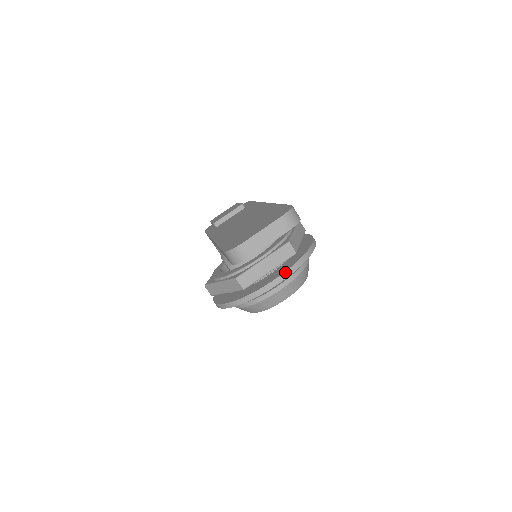
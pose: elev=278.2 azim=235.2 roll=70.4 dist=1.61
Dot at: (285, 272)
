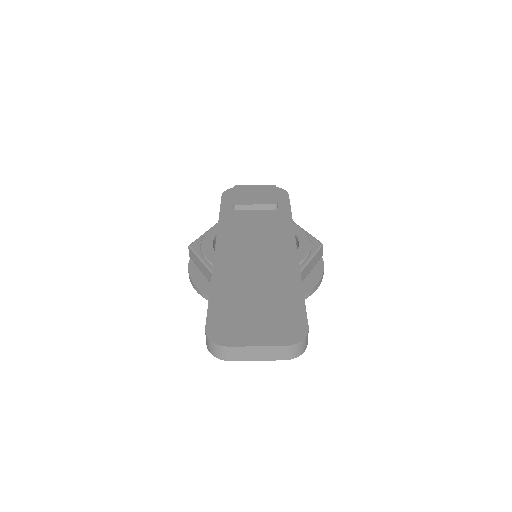
Dot at: occluded
